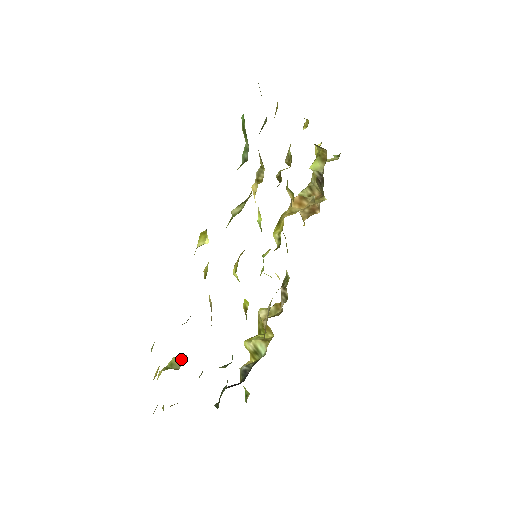
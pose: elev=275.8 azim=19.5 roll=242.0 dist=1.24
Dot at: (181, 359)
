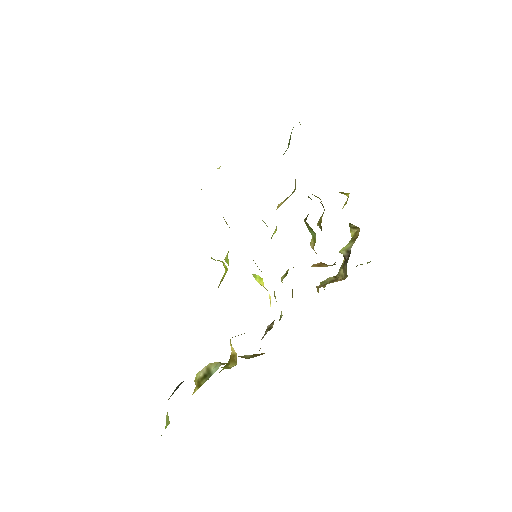
Dot at: occluded
